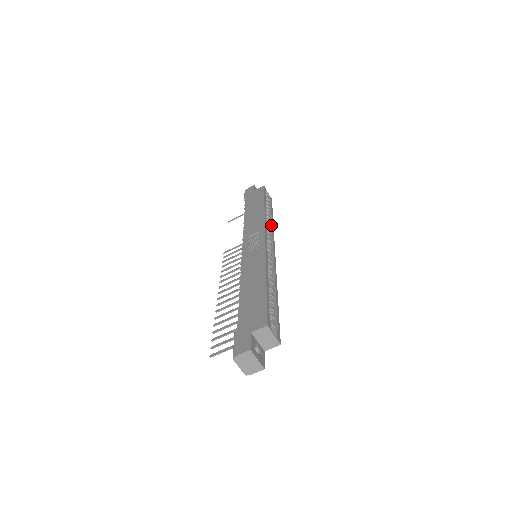
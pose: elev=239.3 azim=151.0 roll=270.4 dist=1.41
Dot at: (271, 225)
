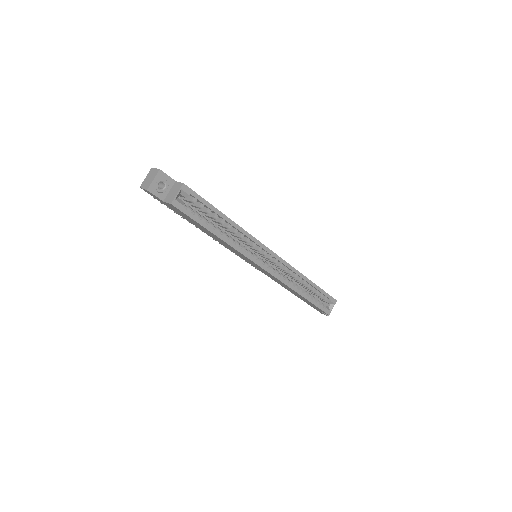
Dot at: (296, 287)
